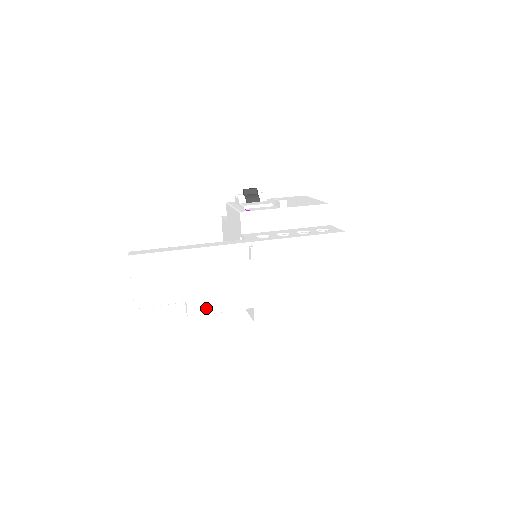
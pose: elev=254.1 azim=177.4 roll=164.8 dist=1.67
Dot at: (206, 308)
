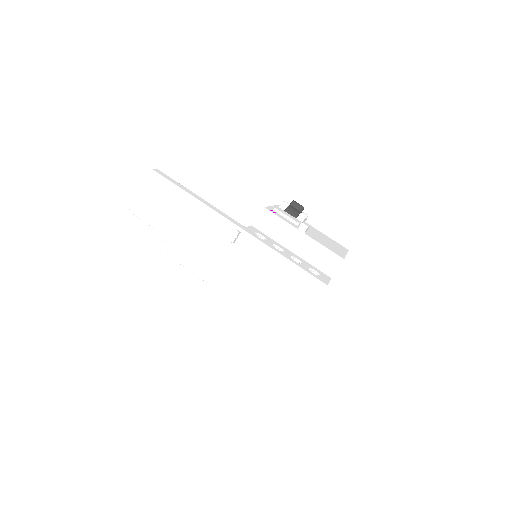
Dot at: (175, 253)
